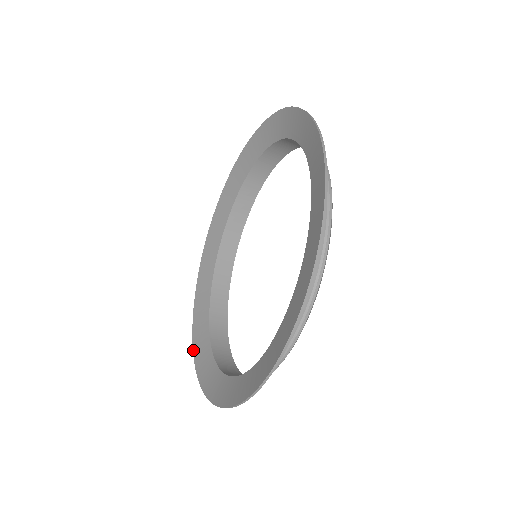
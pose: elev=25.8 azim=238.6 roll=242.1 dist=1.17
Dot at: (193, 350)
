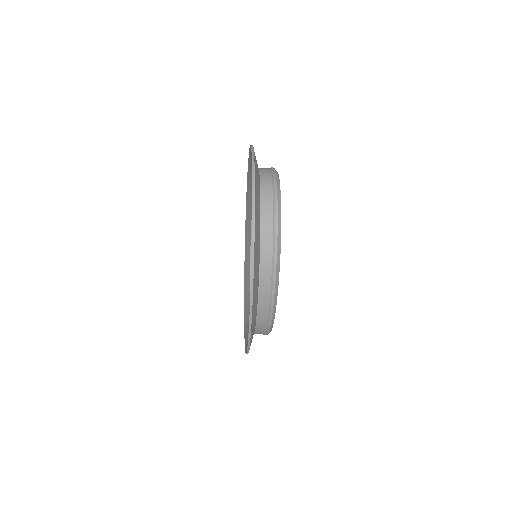
Dot at: (244, 266)
